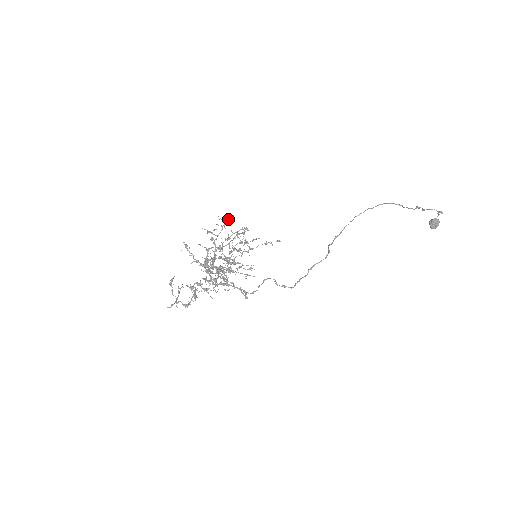
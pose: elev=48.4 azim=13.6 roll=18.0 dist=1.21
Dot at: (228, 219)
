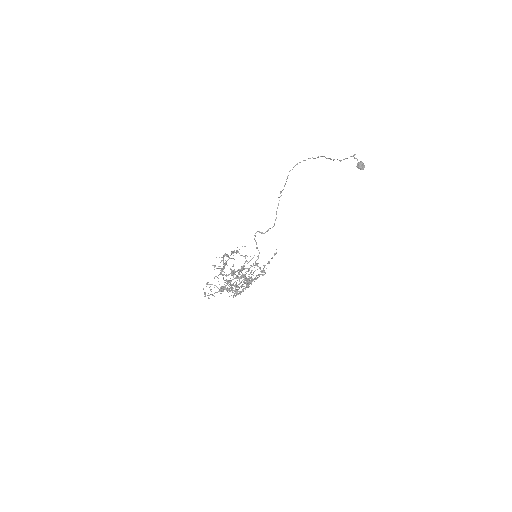
Dot at: (223, 255)
